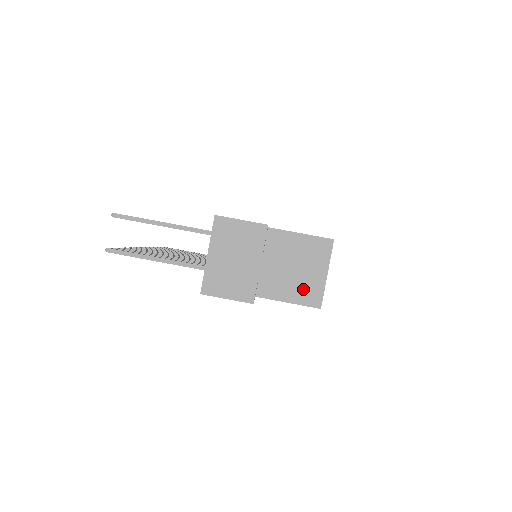
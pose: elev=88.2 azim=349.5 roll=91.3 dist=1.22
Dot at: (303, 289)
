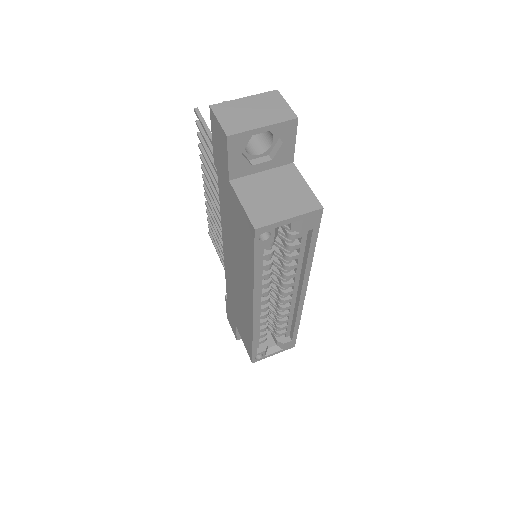
Dot at: (262, 208)
